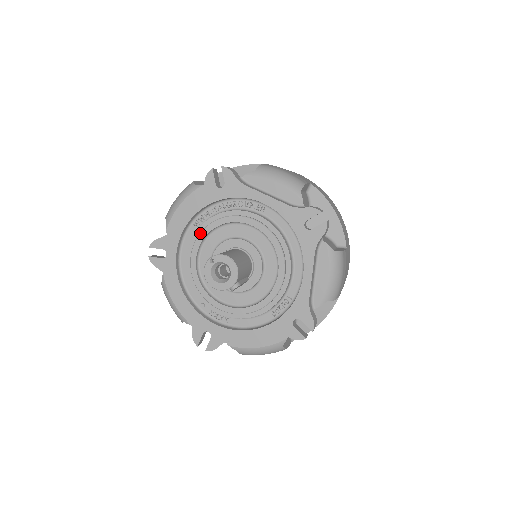
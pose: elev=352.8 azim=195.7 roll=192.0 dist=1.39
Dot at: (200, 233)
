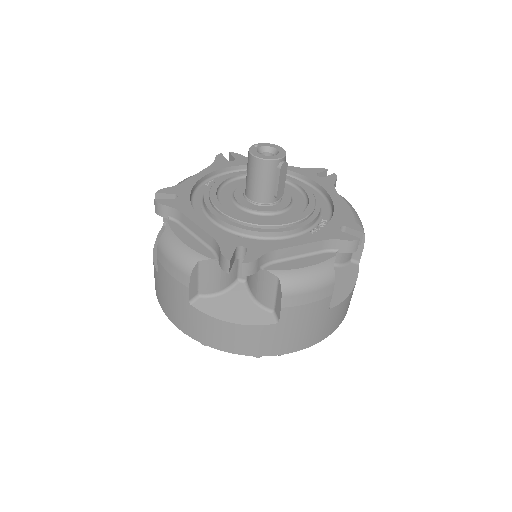
Dot at: (218, 179)
